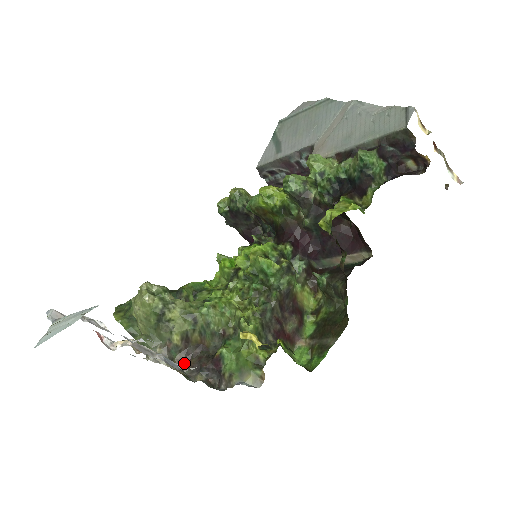
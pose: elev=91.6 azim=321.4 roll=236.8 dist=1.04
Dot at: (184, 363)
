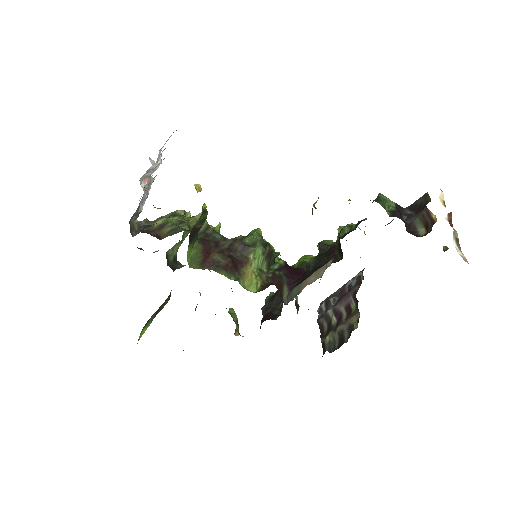
Dot at: occluded
